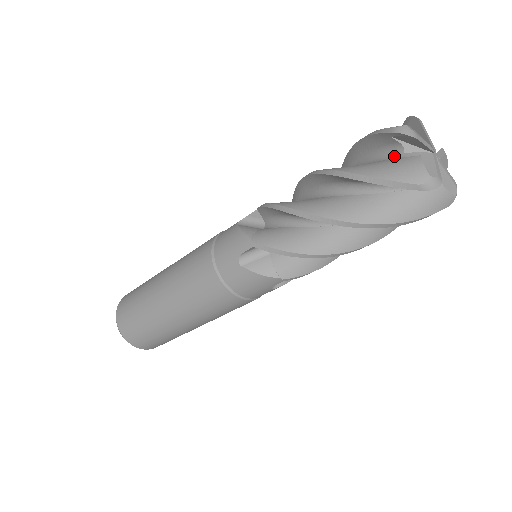
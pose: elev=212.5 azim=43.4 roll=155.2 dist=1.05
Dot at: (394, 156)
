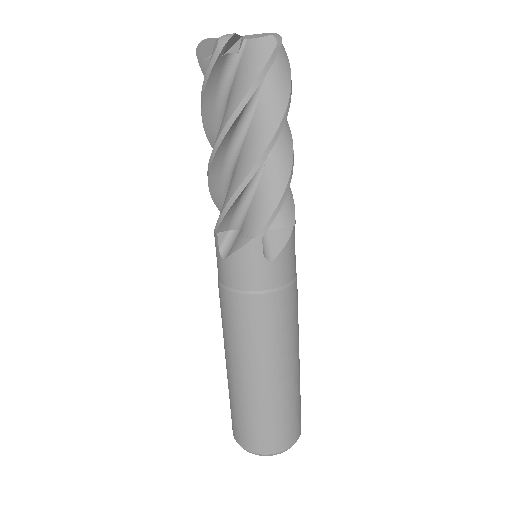
Dot at: occluded
